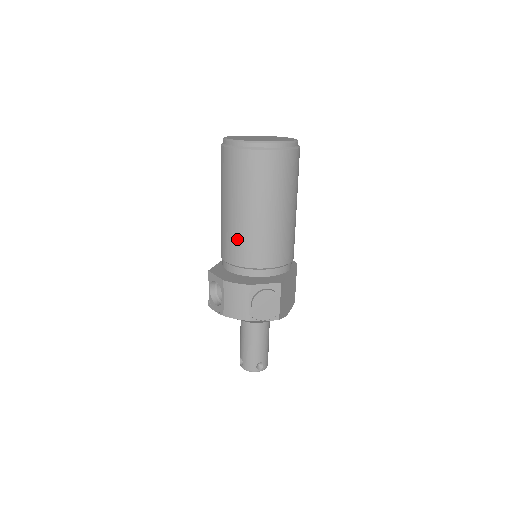
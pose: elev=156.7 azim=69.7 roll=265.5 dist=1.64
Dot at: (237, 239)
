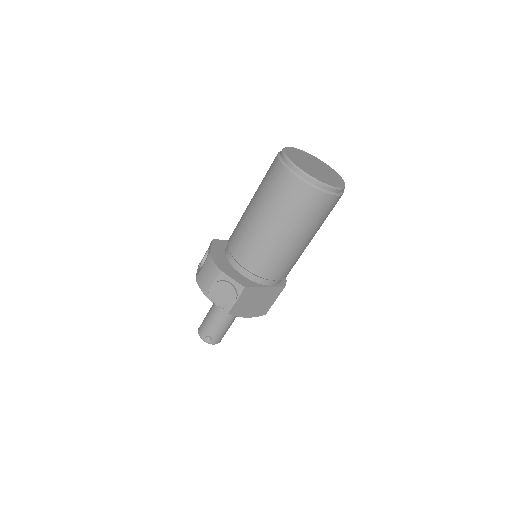
Dot at: (241, 231)
